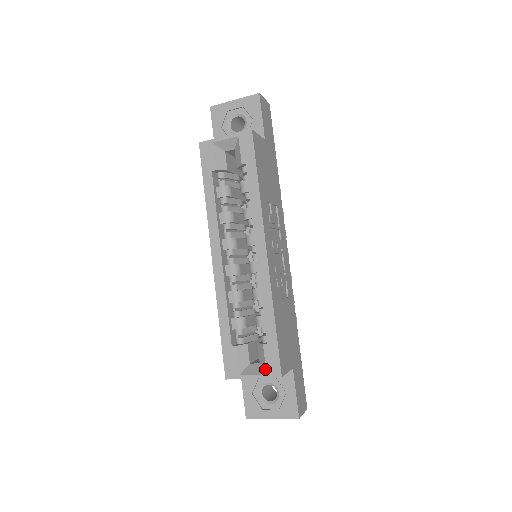
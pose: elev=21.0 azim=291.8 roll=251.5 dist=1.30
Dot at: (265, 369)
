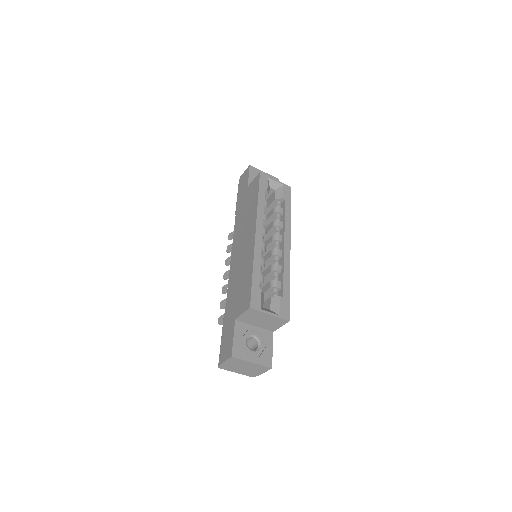
Dot at: (279, 312)
